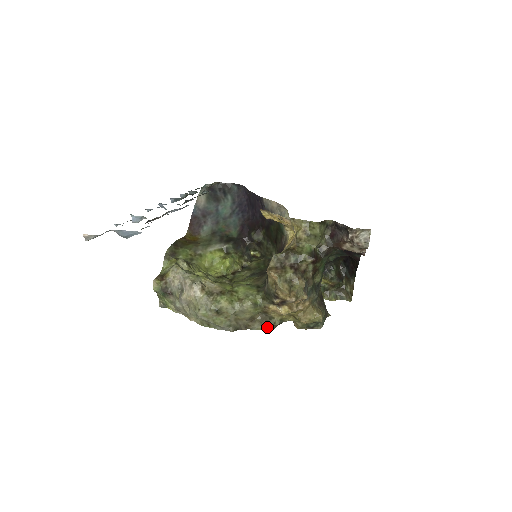
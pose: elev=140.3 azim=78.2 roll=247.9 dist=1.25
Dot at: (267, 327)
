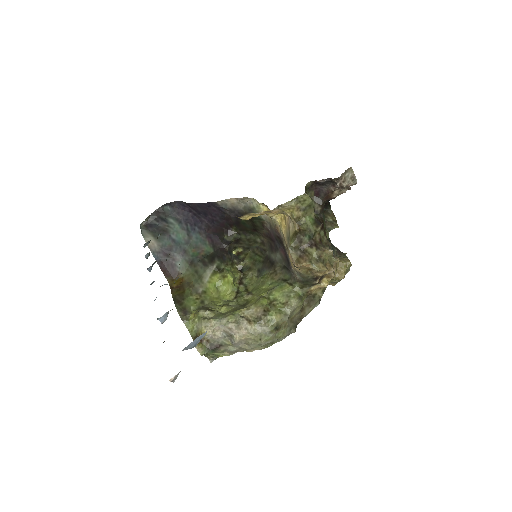
Dot at: (315, 305)
